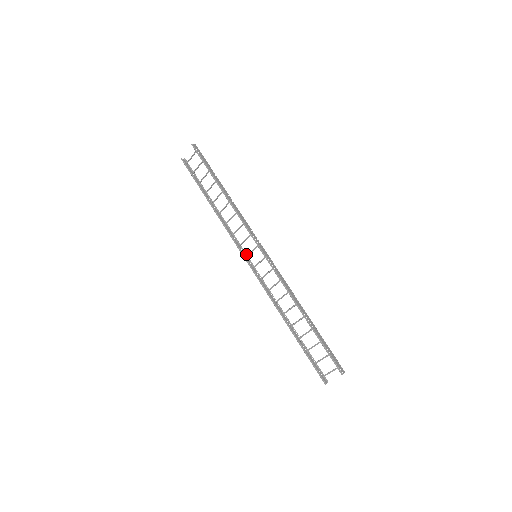
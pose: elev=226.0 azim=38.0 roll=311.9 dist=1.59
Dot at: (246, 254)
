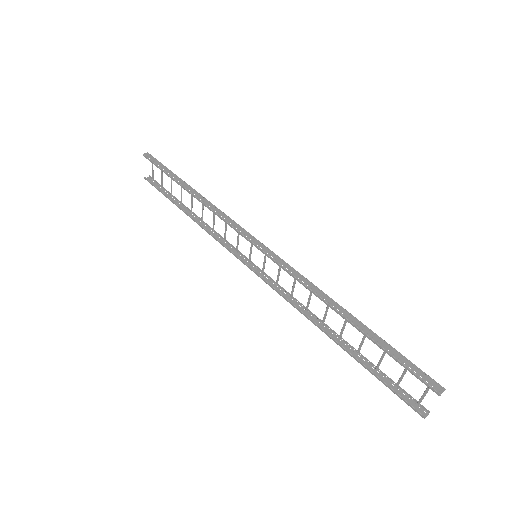
Dot at: (248, 259)
